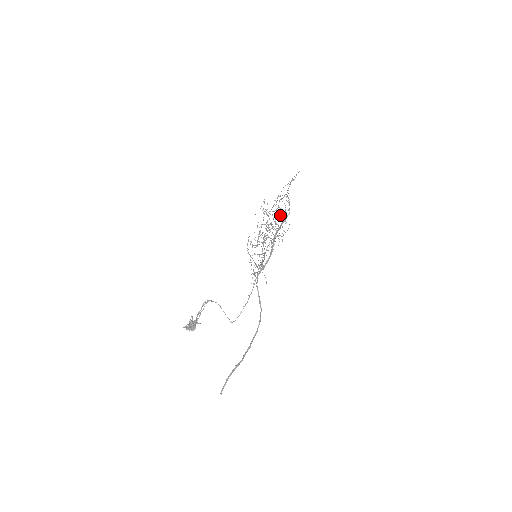
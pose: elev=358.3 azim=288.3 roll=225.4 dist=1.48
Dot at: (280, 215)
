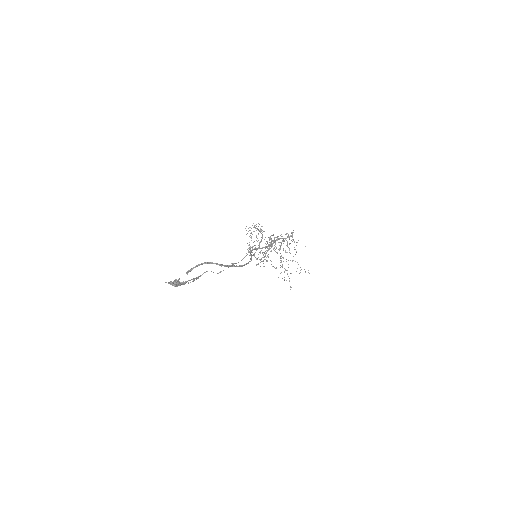
Dot at: occluded
